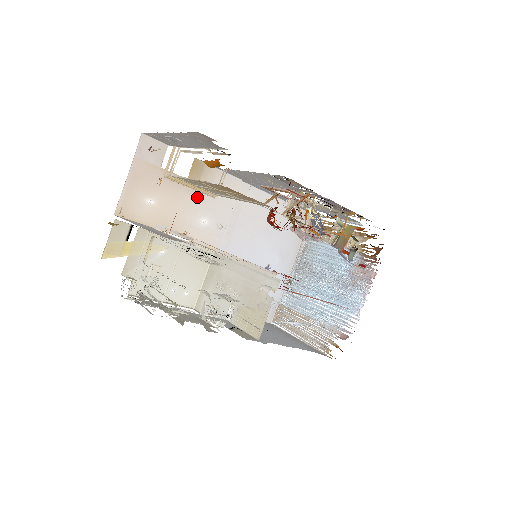
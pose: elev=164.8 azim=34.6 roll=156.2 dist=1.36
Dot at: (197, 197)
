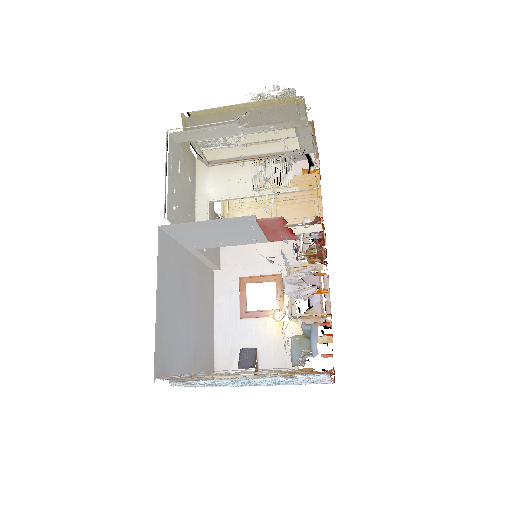
Dot at: occluded
